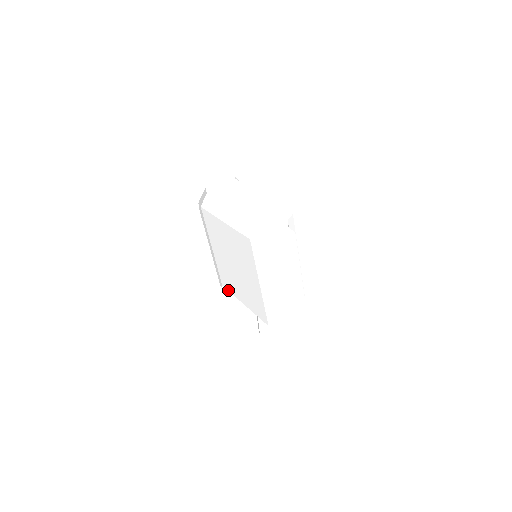
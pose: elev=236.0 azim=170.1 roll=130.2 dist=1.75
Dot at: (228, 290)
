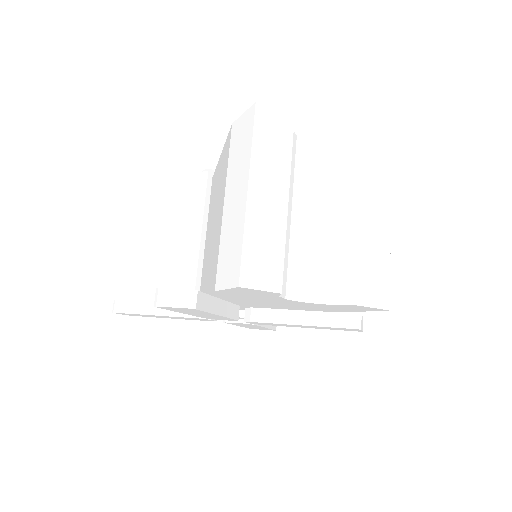
Dot at: occluded
